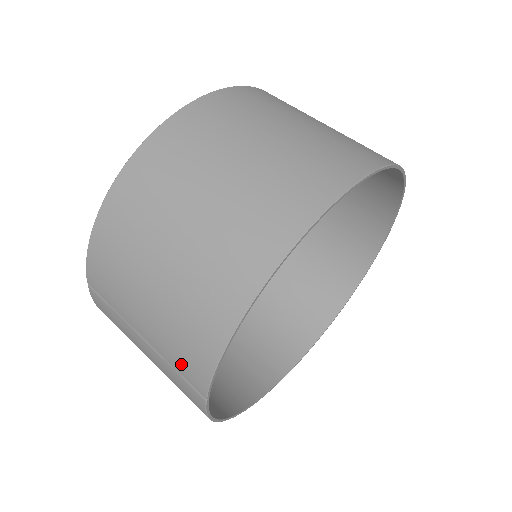
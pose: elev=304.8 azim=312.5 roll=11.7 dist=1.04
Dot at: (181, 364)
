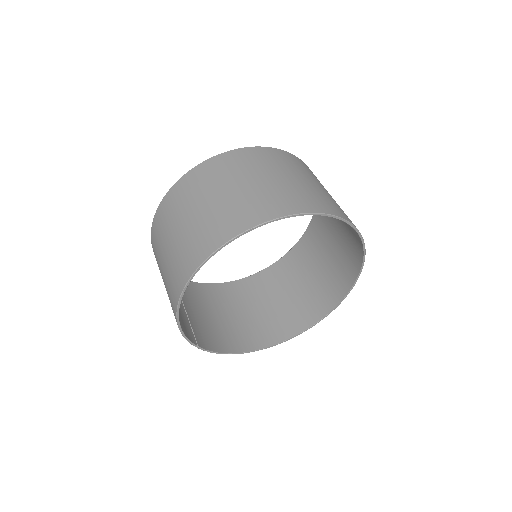
Dot at: occluded
